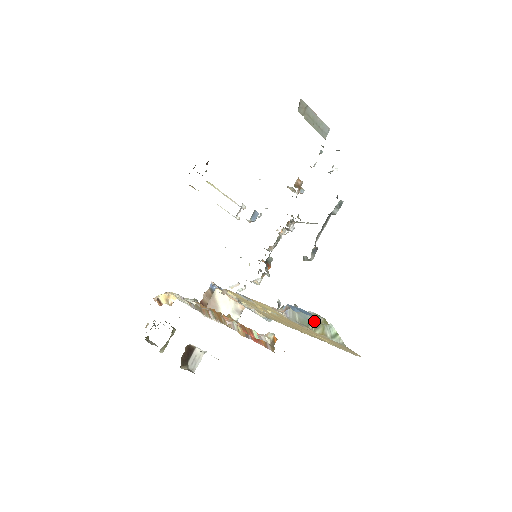
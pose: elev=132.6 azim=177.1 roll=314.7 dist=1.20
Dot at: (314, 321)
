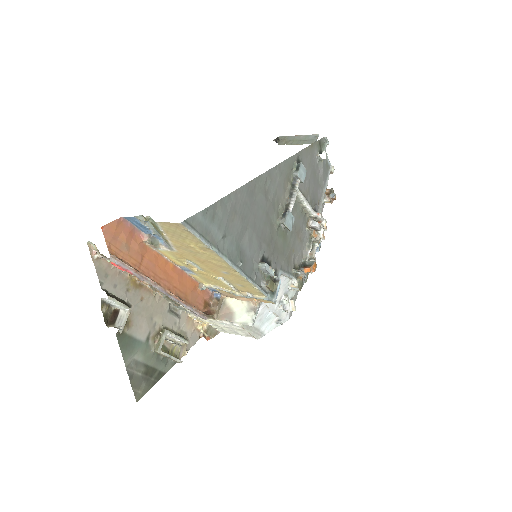
Dot at: (156, 229)
